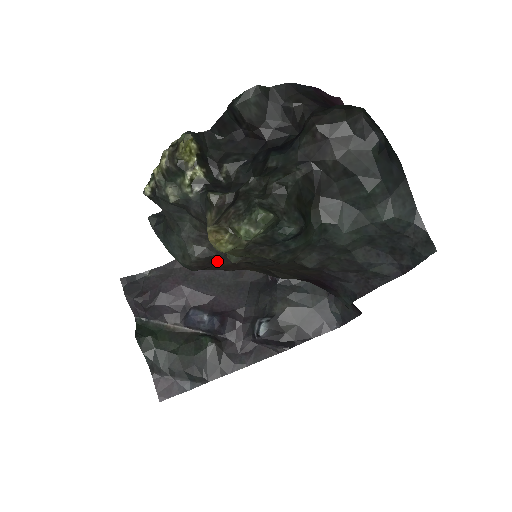
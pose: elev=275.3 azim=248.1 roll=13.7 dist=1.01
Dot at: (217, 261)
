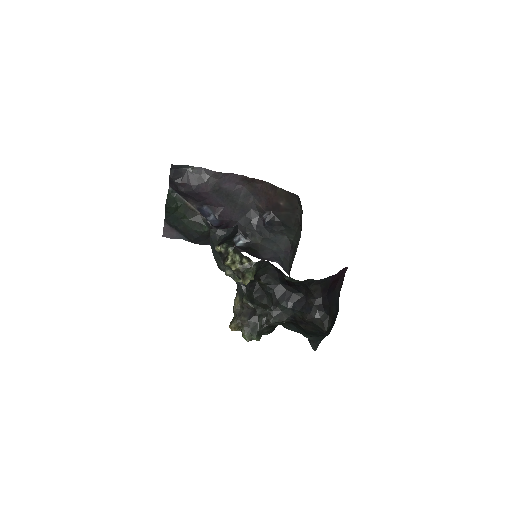
Dot at: occluded
